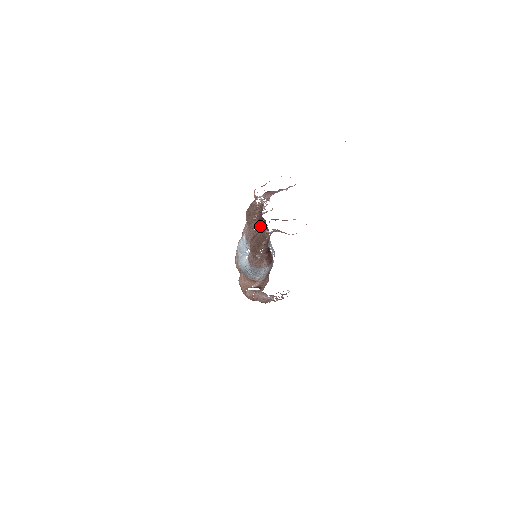
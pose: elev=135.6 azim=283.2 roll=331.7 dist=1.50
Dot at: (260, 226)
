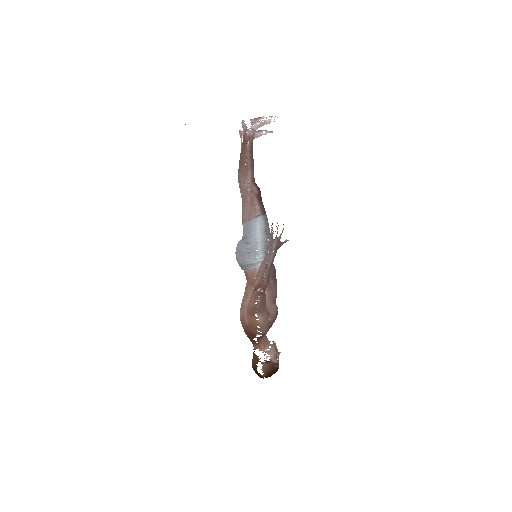
Dot at: occluded
